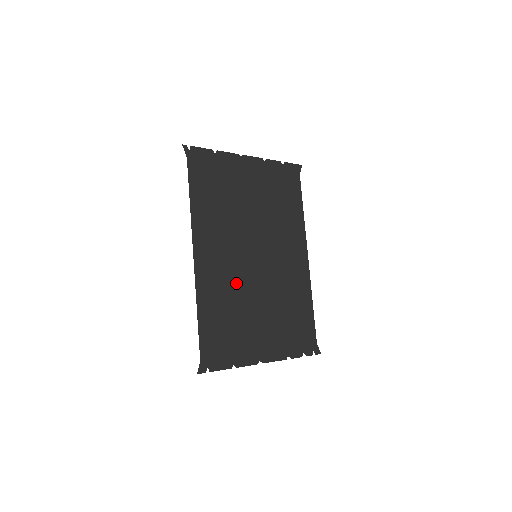
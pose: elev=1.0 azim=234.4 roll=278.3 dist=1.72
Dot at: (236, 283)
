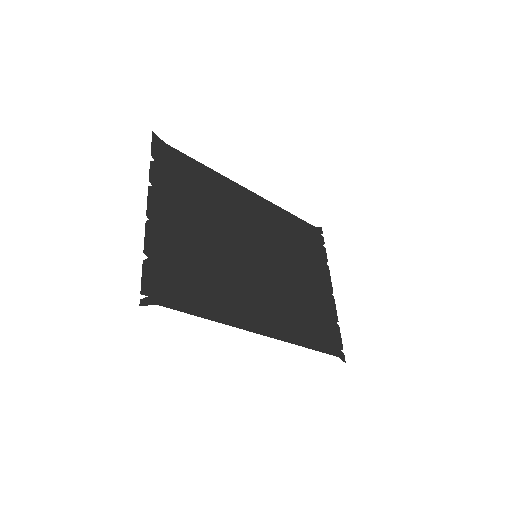
Dot at: (281, 292)
